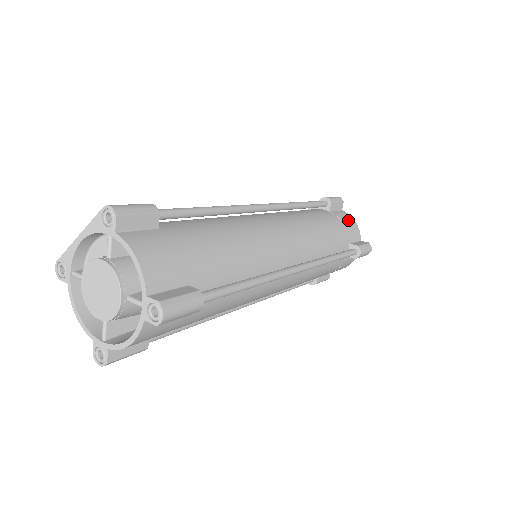
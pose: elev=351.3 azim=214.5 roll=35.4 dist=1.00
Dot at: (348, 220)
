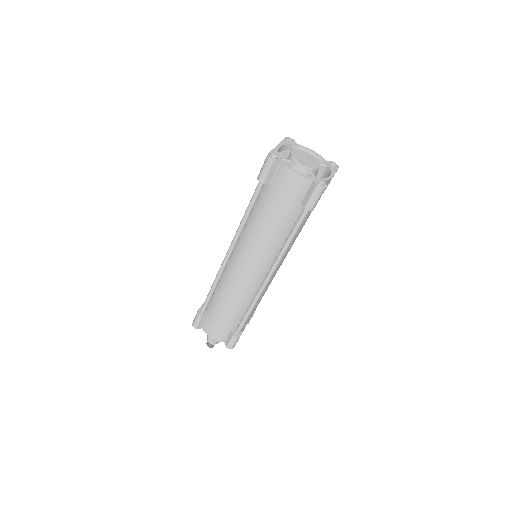
Dot at: occluded
